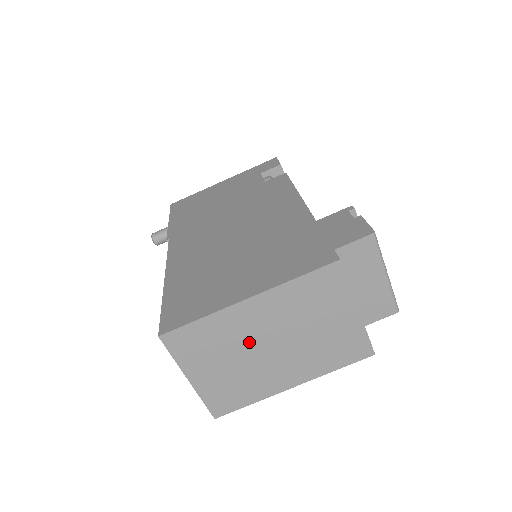
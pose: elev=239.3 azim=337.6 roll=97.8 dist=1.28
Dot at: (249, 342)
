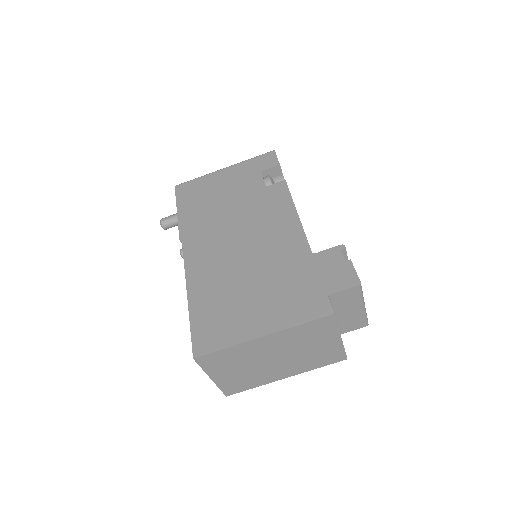
Dot at: (259, 358)
